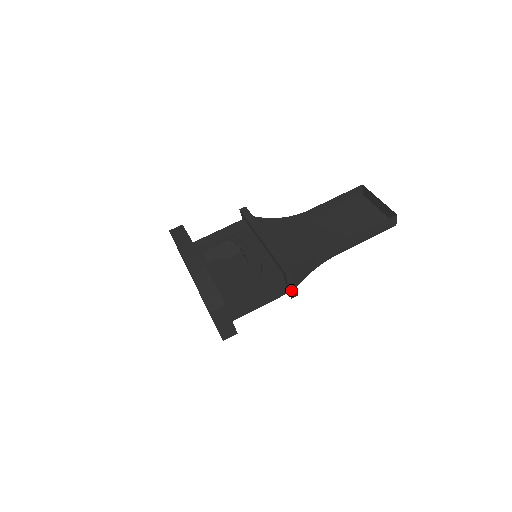
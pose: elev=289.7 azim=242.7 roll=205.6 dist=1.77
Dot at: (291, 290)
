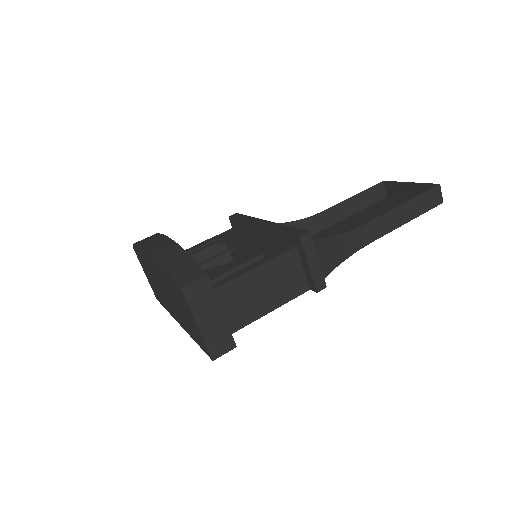
Dot at: (314, 275)
